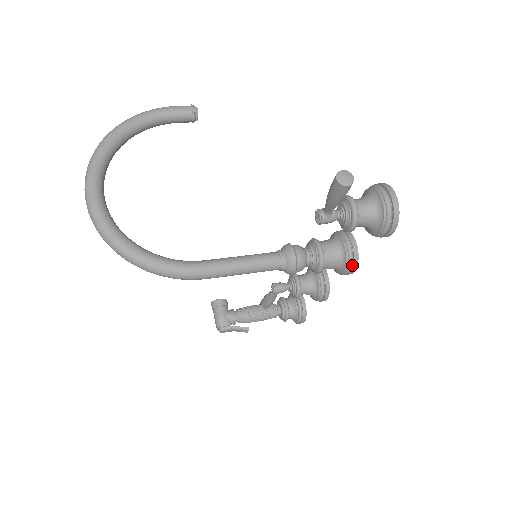
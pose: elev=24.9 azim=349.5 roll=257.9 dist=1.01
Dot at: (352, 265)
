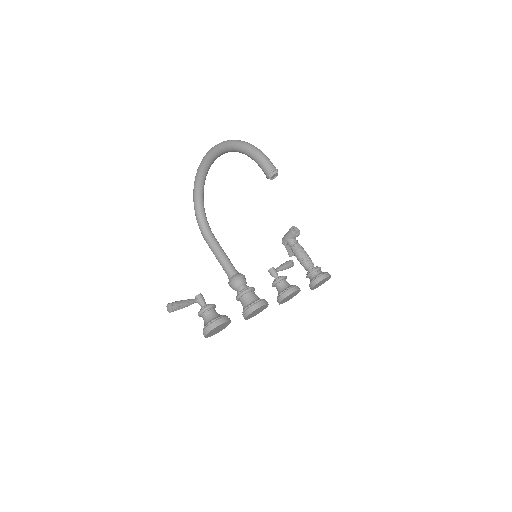
Dot at: occluded
